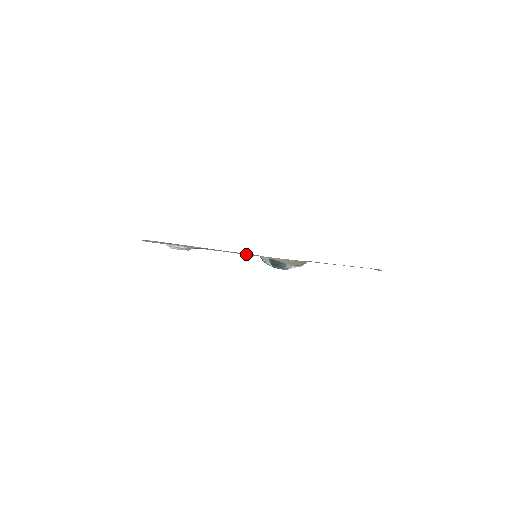
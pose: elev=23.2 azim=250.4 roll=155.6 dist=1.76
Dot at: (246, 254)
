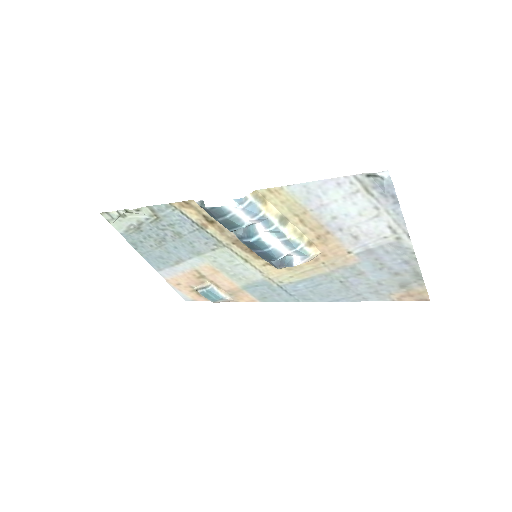
Dot at: (215, 231)
